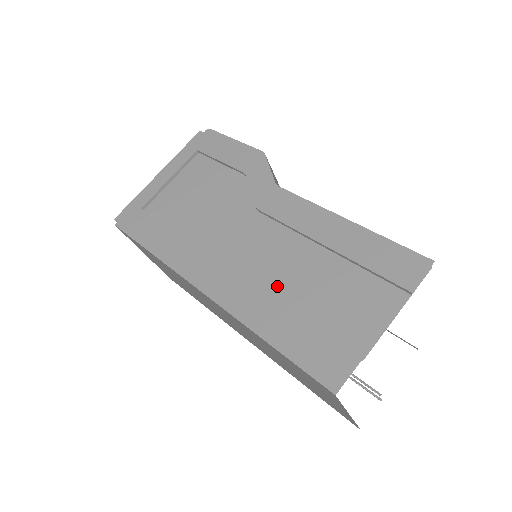
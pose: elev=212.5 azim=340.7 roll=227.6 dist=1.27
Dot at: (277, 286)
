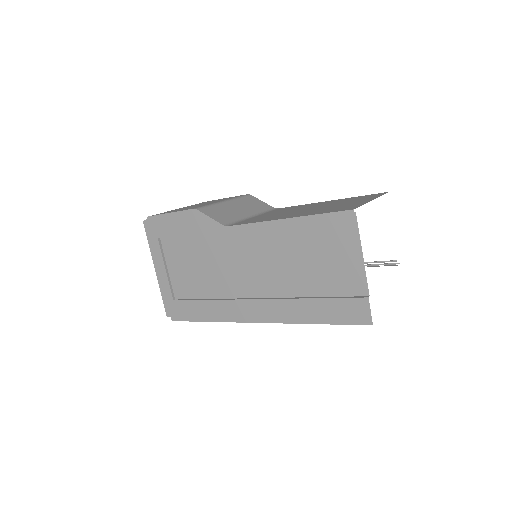
Dot at: (290, 288)
